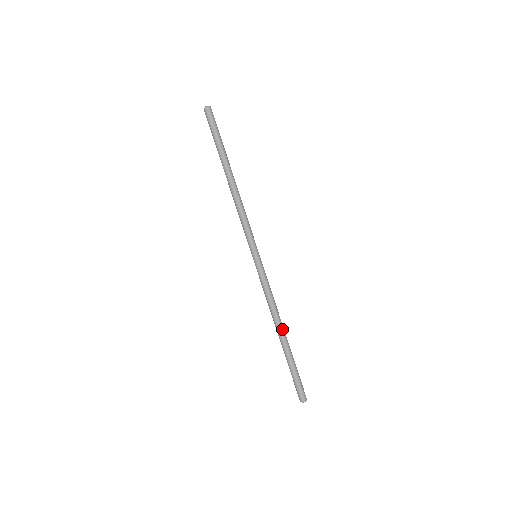
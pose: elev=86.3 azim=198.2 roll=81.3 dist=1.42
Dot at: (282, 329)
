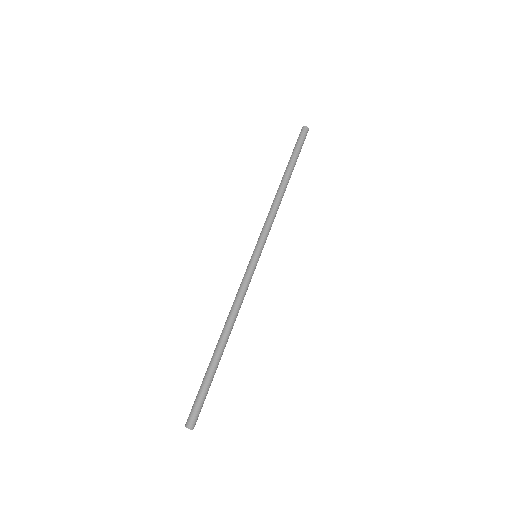
Dot at: (224, 334)
